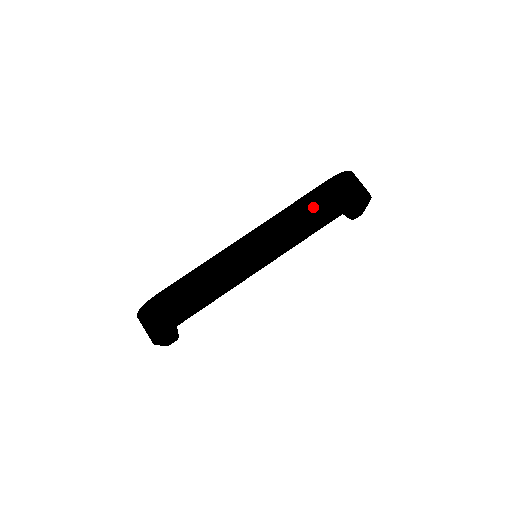
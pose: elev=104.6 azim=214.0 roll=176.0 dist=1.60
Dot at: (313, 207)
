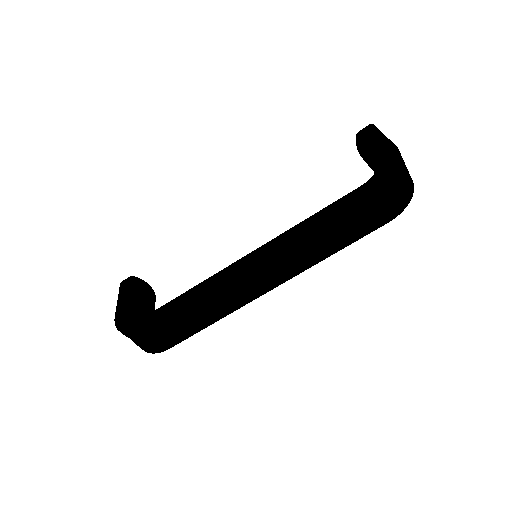
Dot at: (342, 226)
